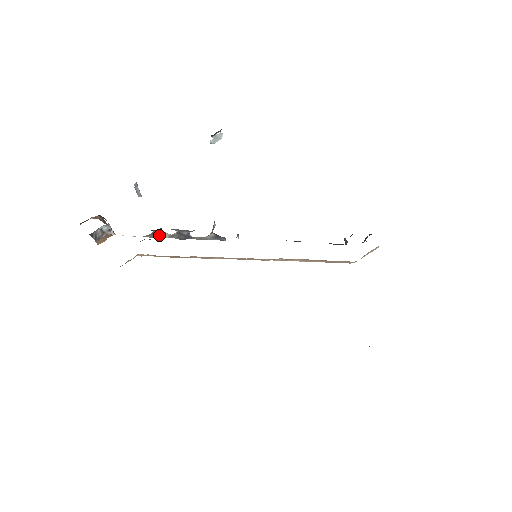
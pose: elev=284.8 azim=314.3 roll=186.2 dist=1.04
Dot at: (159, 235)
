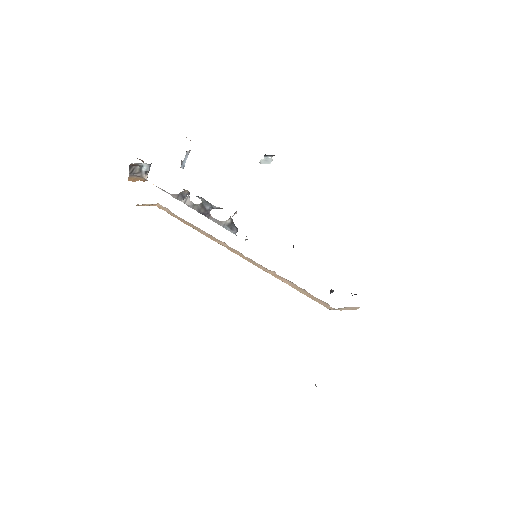
Dot at: (183, 200)
